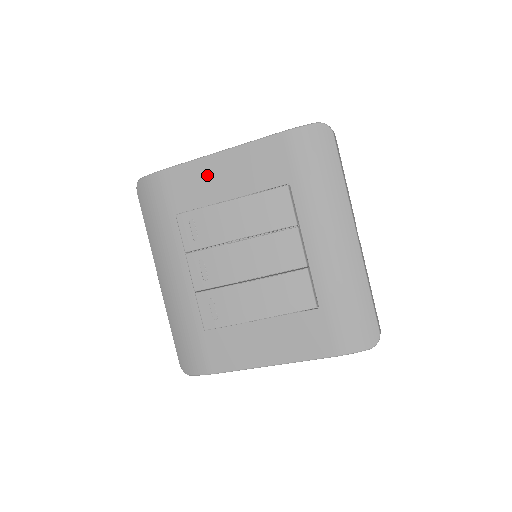
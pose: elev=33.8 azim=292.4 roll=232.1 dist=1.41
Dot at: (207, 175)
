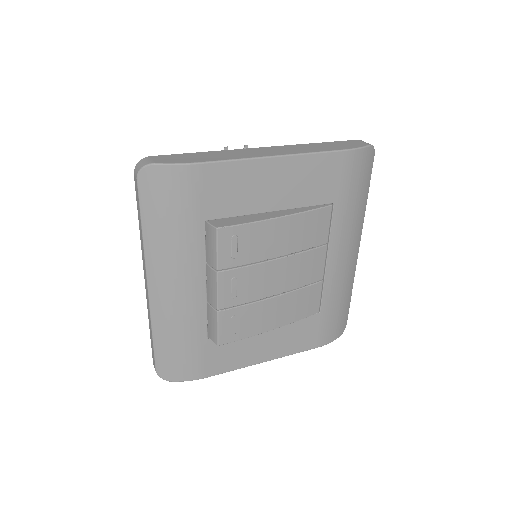
Dot at: (255, 180)
